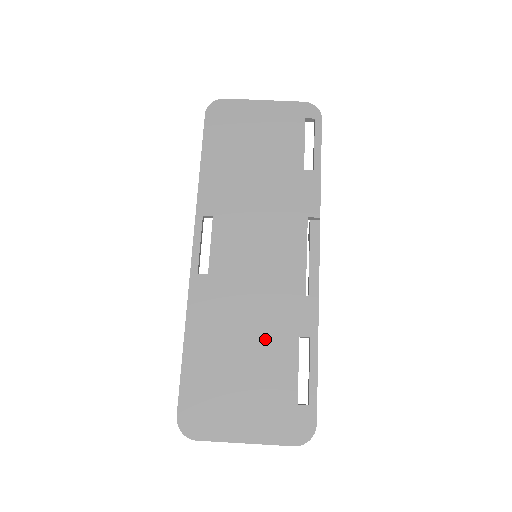
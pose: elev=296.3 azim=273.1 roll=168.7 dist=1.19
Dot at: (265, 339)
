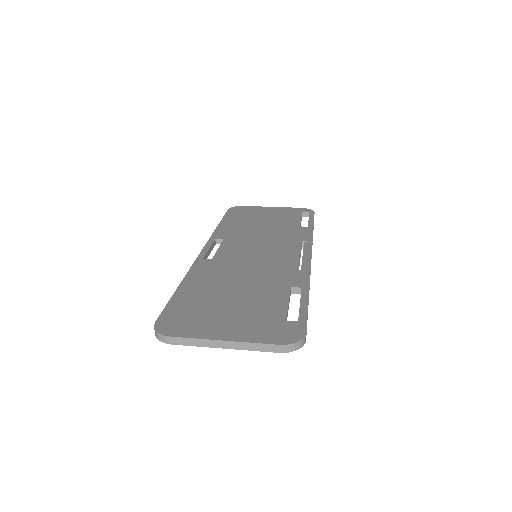
Dot at: (257, 287)
